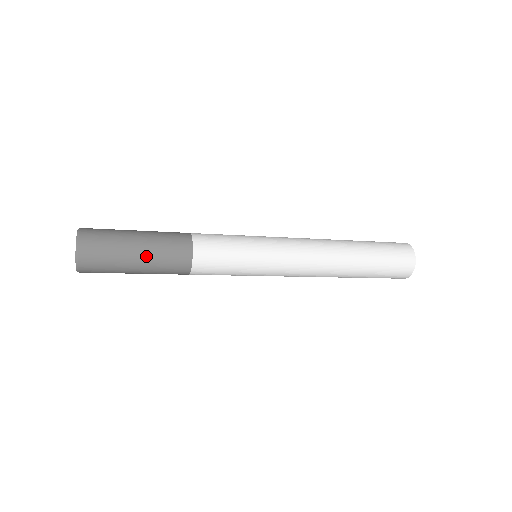
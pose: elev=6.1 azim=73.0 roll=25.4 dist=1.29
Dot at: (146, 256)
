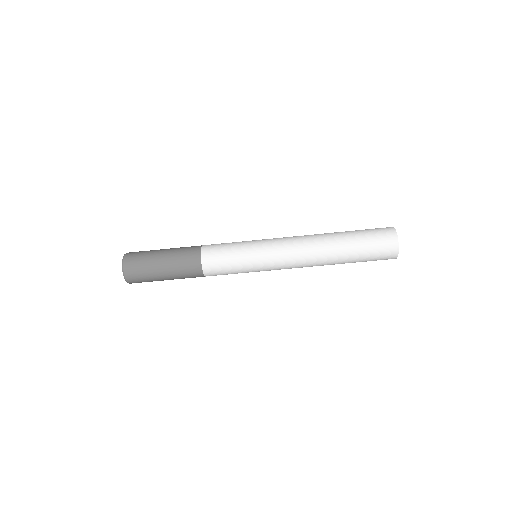
Dot at: (169, 267)
